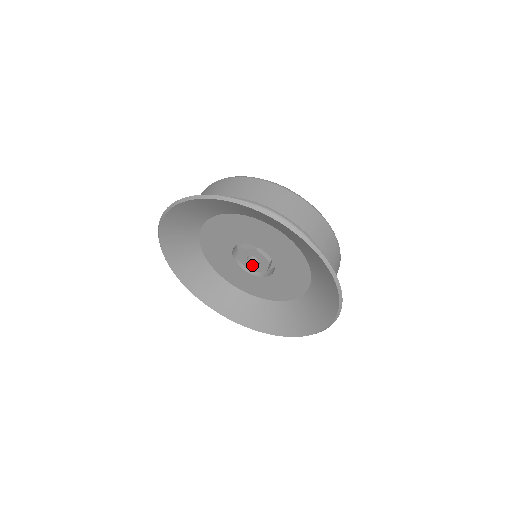
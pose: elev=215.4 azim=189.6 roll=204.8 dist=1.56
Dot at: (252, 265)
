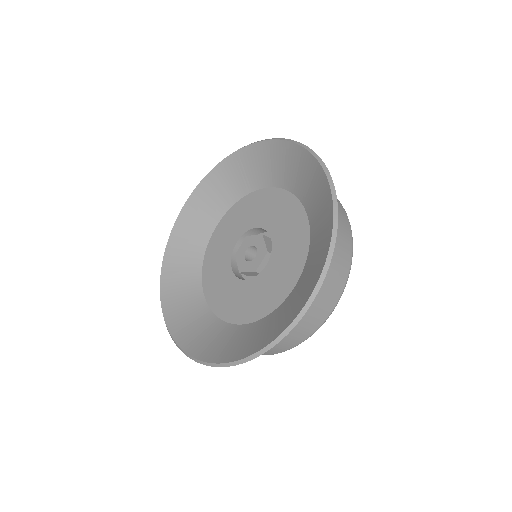
Dot at: (246, 261)
